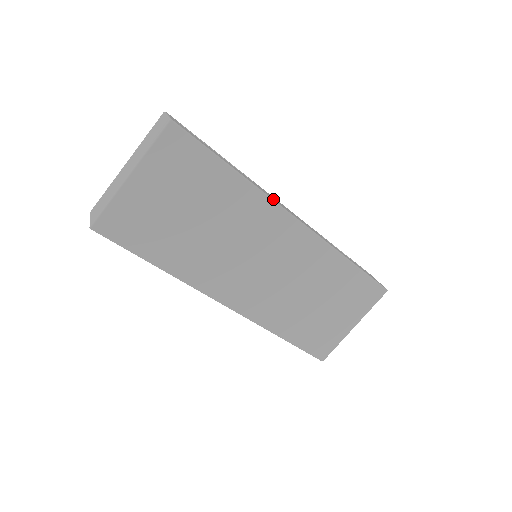
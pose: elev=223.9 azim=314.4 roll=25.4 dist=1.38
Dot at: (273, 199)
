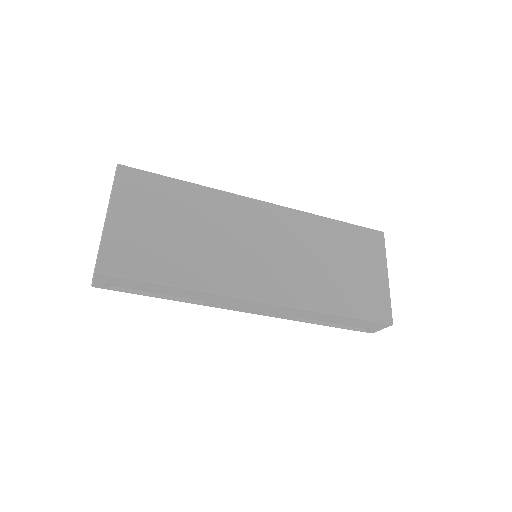
Dot at: (233, 195)
